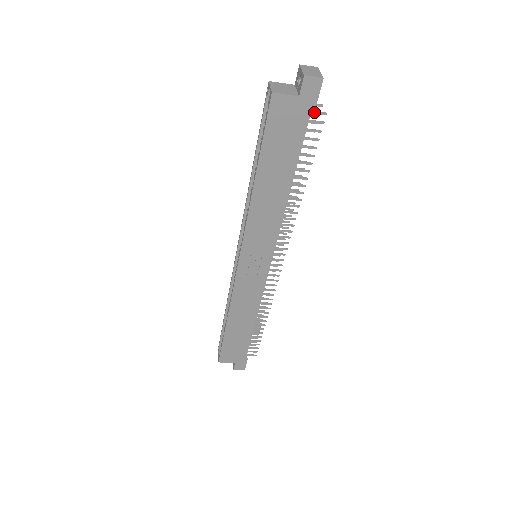
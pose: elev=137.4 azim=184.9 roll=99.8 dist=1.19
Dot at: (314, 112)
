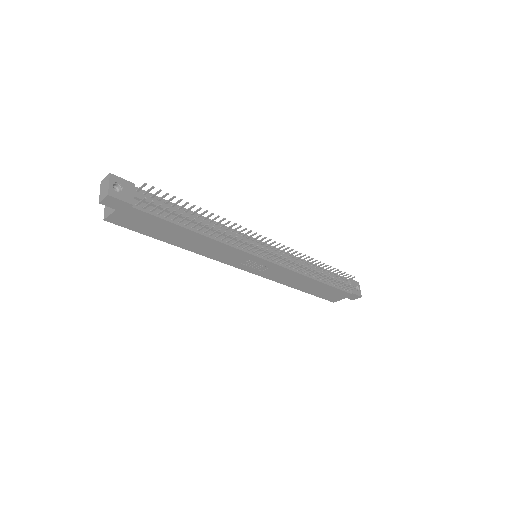
Dot at: (139, 203)
